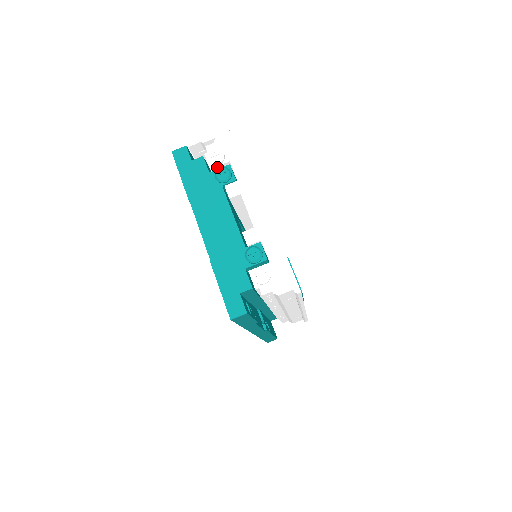
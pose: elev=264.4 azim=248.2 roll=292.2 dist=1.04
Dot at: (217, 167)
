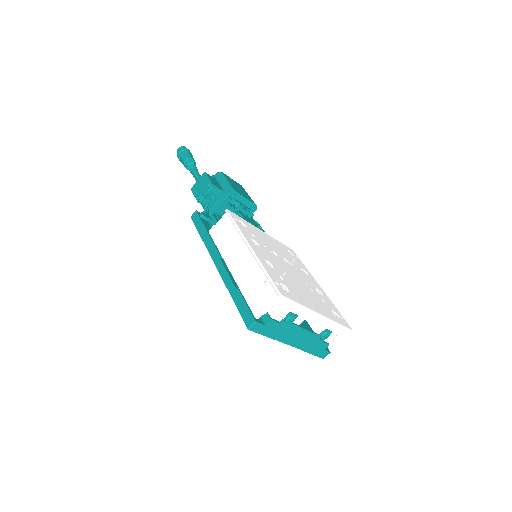
Dot at: (282, 317)
